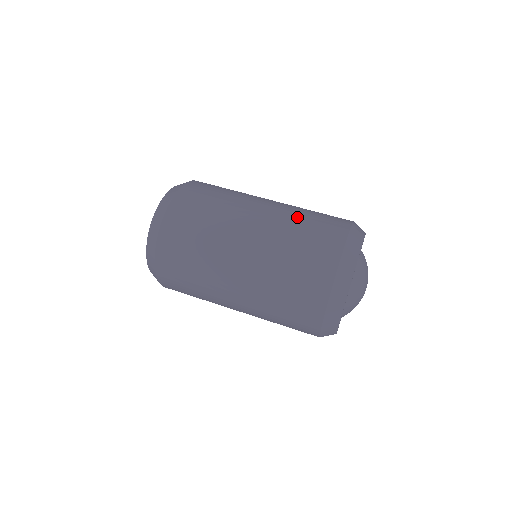
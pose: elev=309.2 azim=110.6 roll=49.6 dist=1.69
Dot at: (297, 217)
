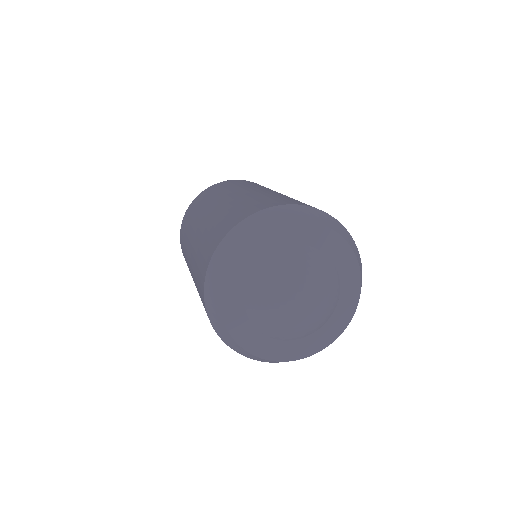
Dot at: (224, 211)
